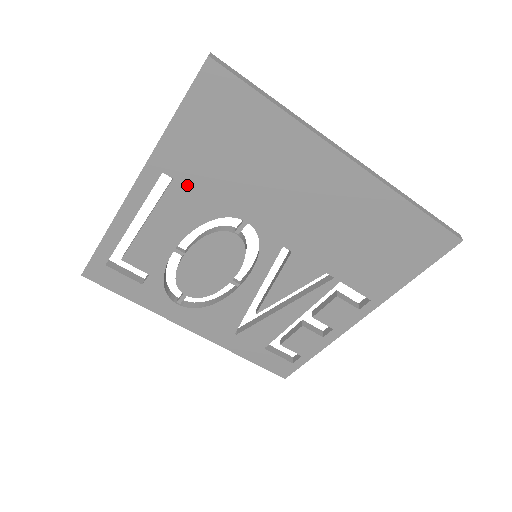
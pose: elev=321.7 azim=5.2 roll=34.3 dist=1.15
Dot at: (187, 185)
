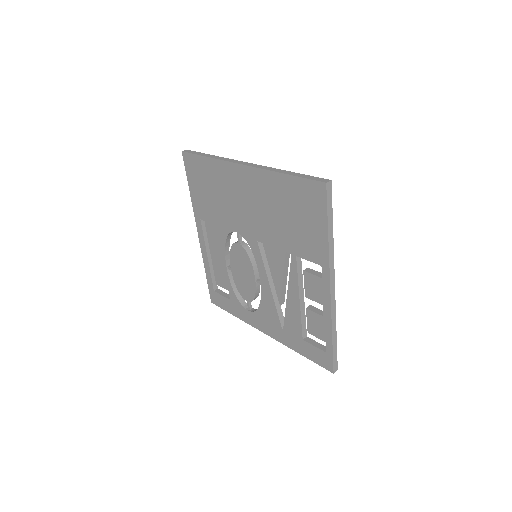
Dot at: (209, 222)
